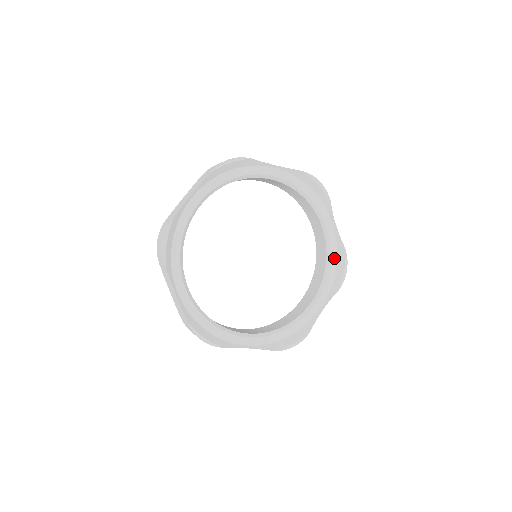
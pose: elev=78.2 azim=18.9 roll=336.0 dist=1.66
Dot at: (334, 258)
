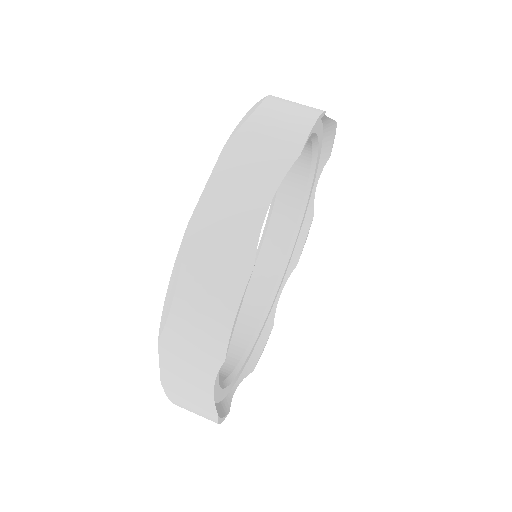
Dot at: (301, 227)
